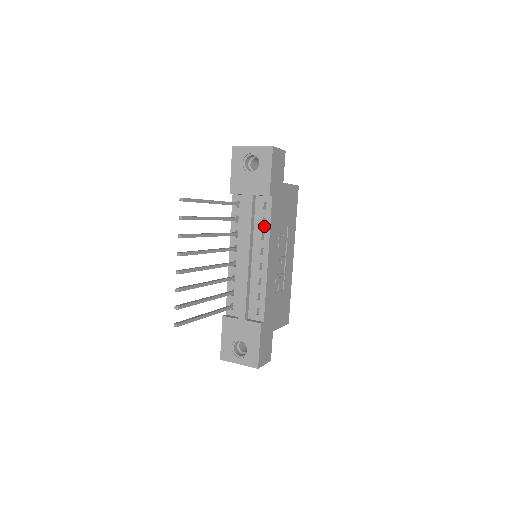
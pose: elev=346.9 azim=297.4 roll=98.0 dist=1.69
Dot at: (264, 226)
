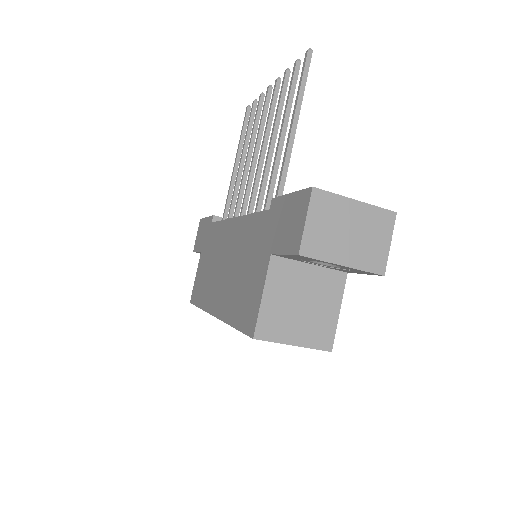
Dot at: occluded
